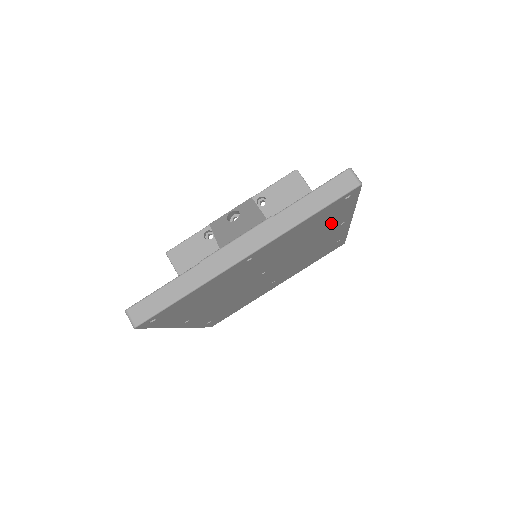
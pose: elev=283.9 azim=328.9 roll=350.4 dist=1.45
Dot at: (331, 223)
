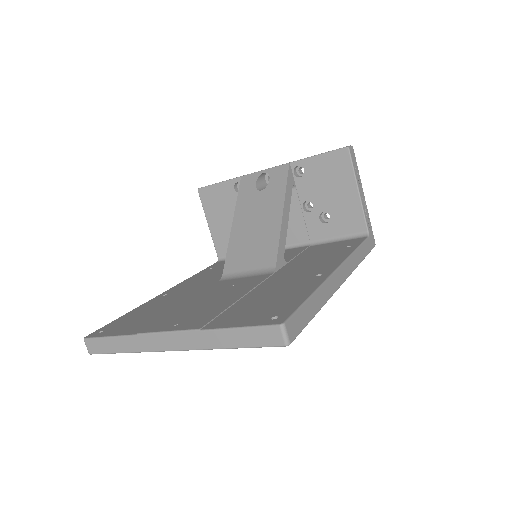
Dot at: occluded
